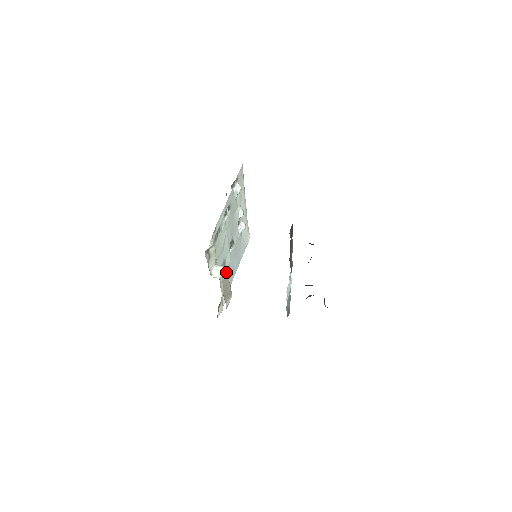
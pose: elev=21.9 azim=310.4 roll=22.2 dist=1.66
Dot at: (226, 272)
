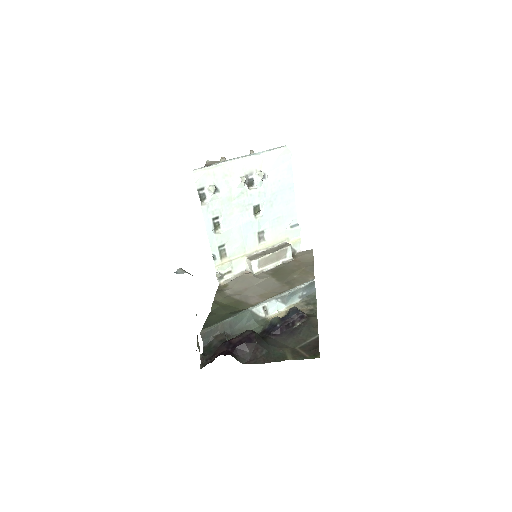
Dot at: (255, 262)
